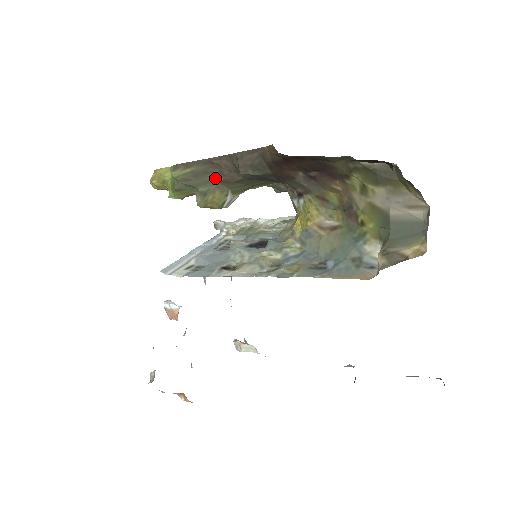
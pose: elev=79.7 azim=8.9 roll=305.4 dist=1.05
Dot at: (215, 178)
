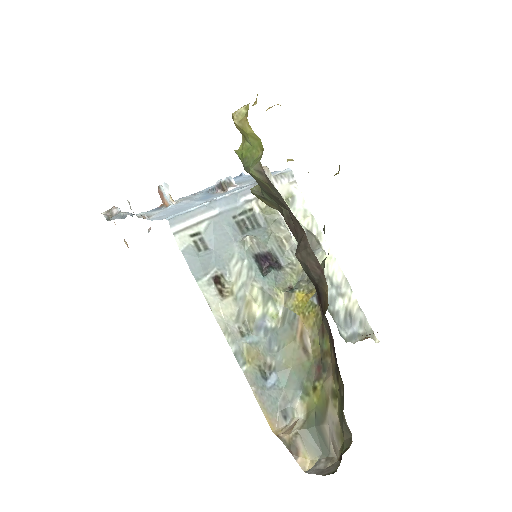
Dot at: (282, 208)
